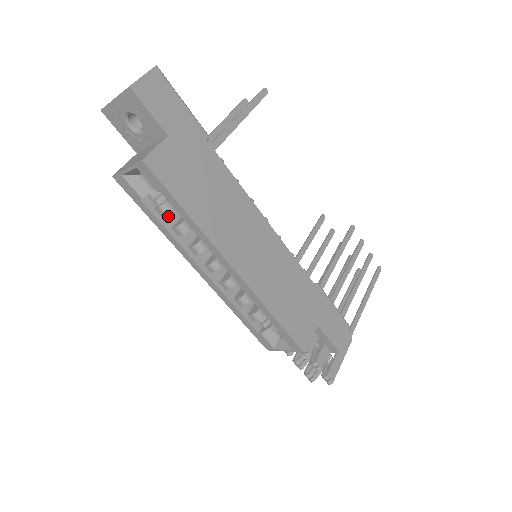
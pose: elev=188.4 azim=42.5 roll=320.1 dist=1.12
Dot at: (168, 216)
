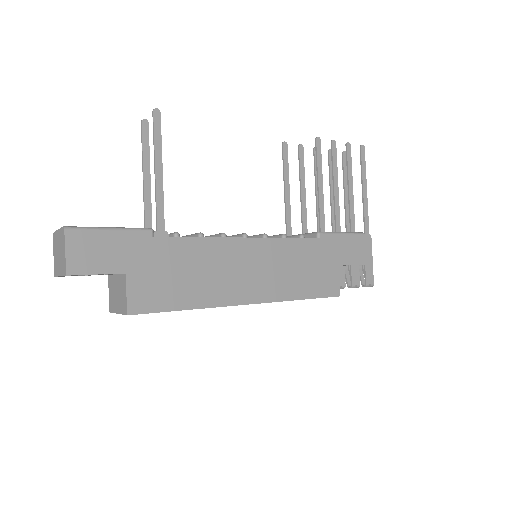
Dot at: occluded
